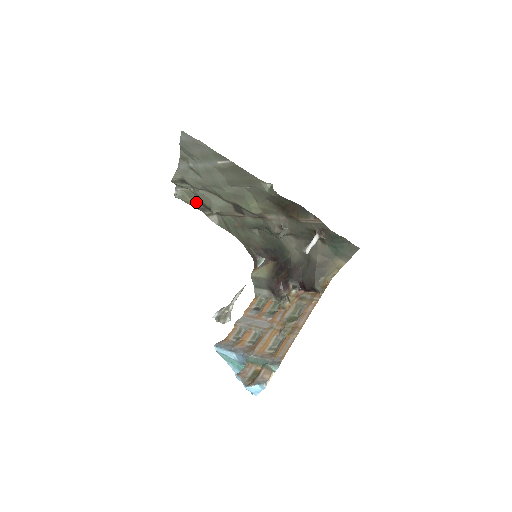
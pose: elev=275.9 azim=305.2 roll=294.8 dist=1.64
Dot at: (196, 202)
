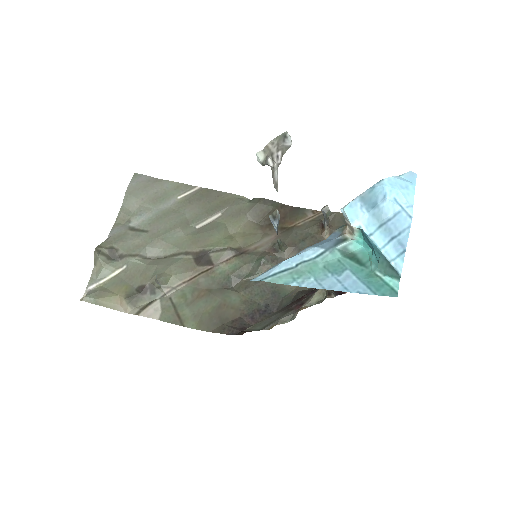
Dot at: (124, 291)
